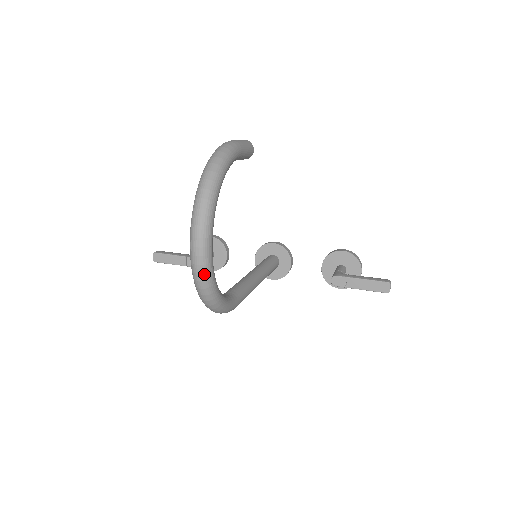
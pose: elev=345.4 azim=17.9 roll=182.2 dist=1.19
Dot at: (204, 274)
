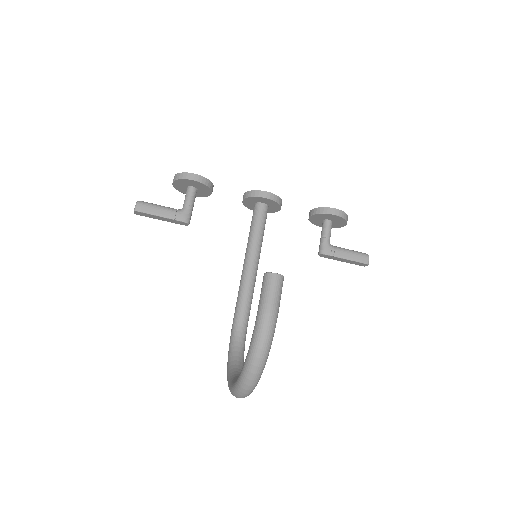
Dot at: occluded
